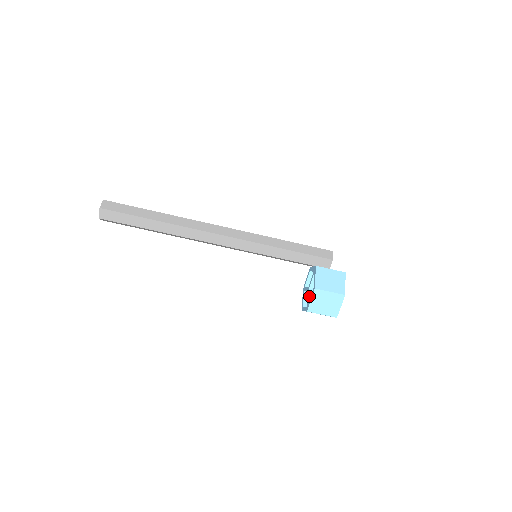
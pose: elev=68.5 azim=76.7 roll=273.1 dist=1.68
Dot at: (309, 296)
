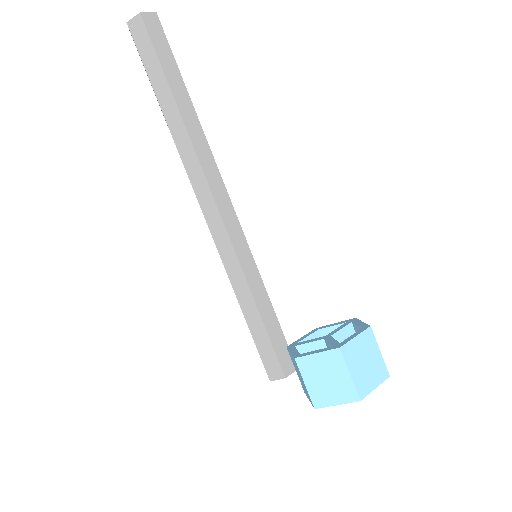
Dot at: occluded
